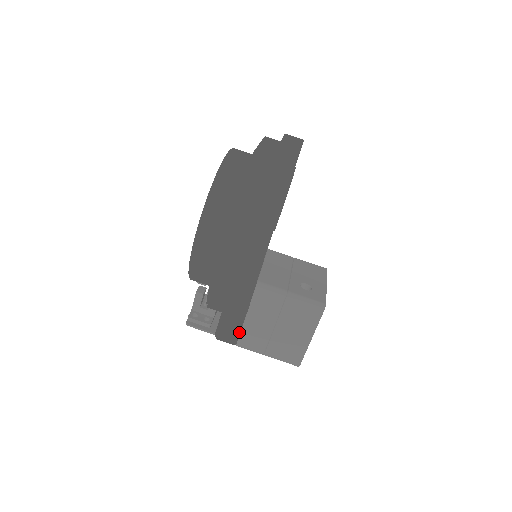
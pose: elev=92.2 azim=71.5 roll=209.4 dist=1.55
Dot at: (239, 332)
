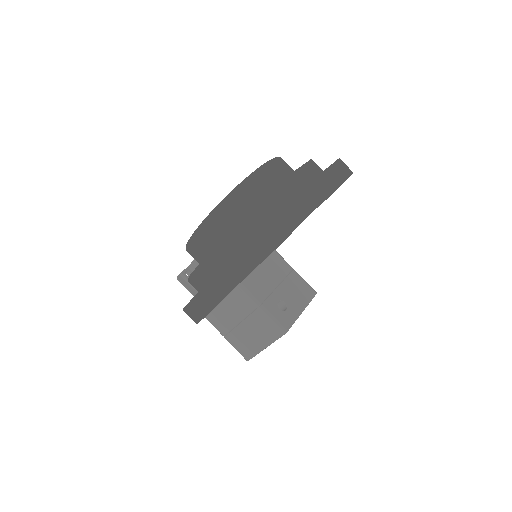
Dot at: (201, 319)
